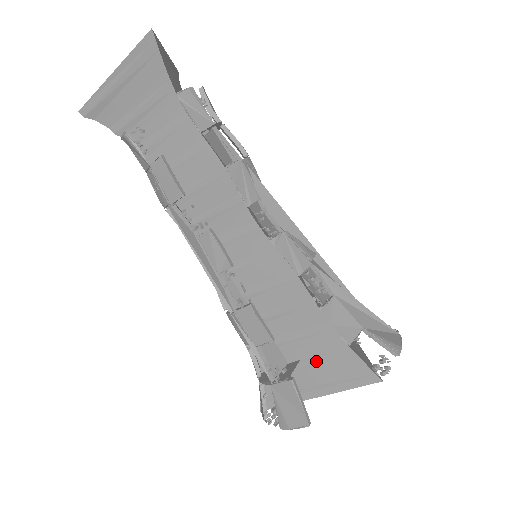
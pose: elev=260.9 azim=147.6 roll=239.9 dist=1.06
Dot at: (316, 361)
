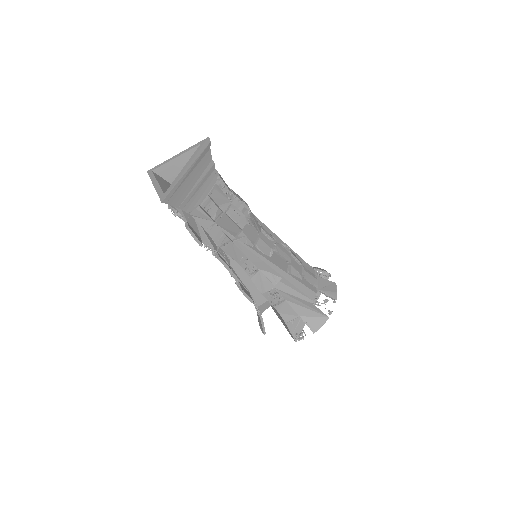
Dot at: occluded
